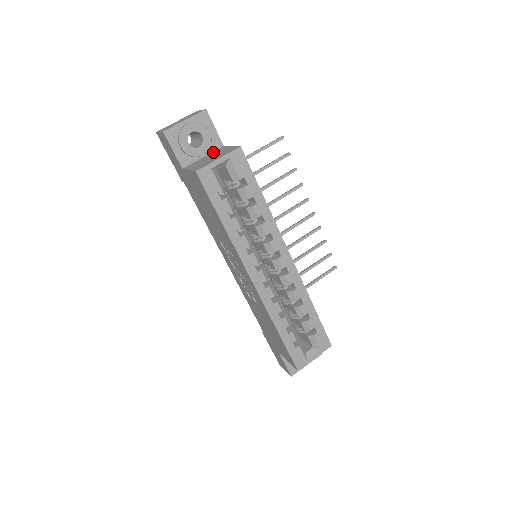
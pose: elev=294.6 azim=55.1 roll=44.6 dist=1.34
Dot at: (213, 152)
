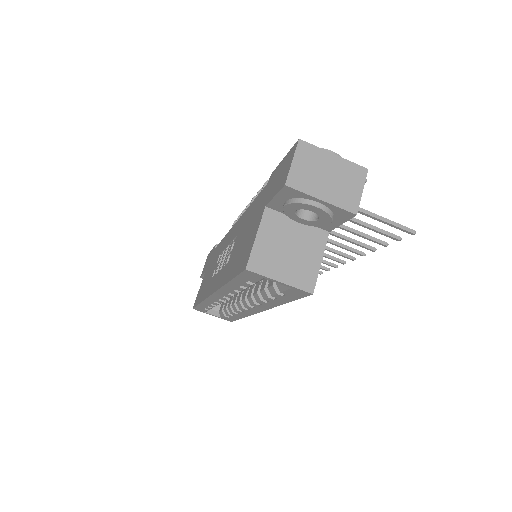
Dot at: (310, 229)
